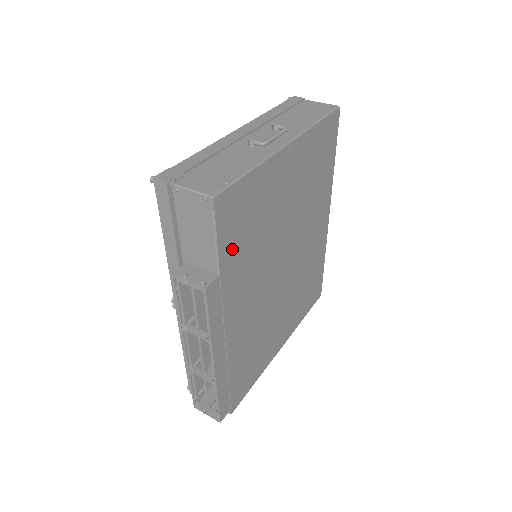
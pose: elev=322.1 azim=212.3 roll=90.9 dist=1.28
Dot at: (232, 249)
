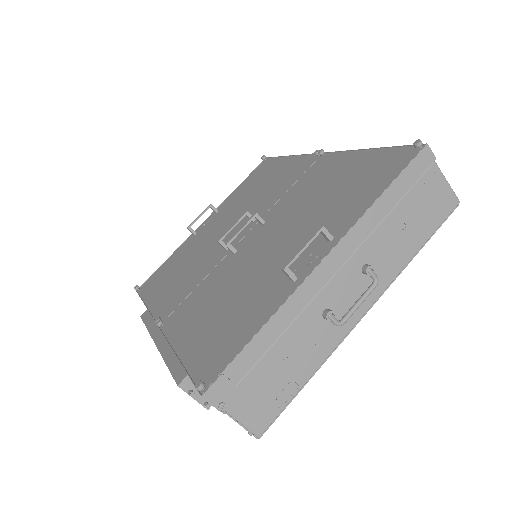
Dot at: occluded
